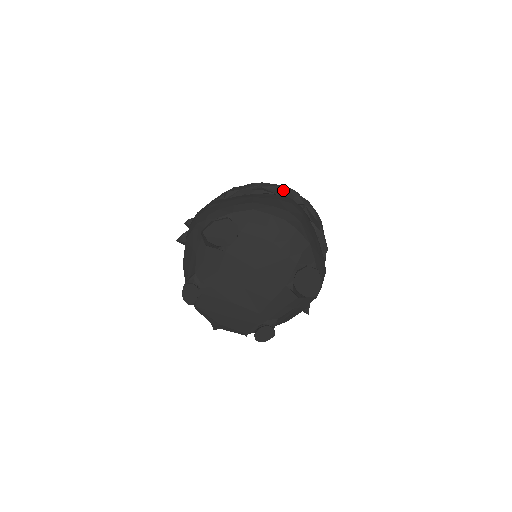
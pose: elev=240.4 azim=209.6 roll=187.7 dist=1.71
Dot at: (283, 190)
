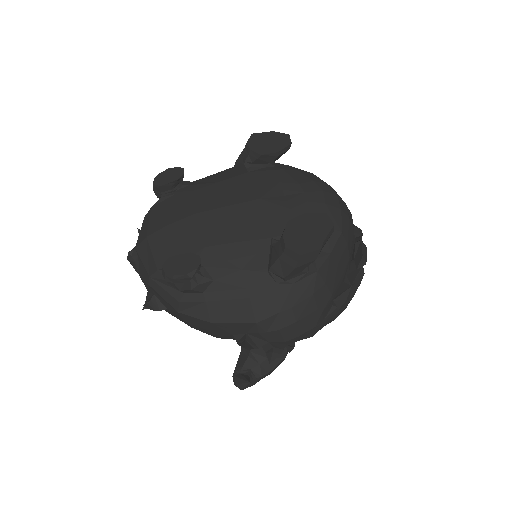
Dot at: occluded
